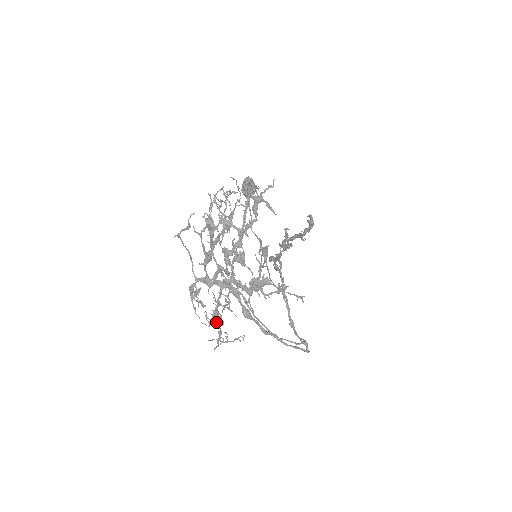
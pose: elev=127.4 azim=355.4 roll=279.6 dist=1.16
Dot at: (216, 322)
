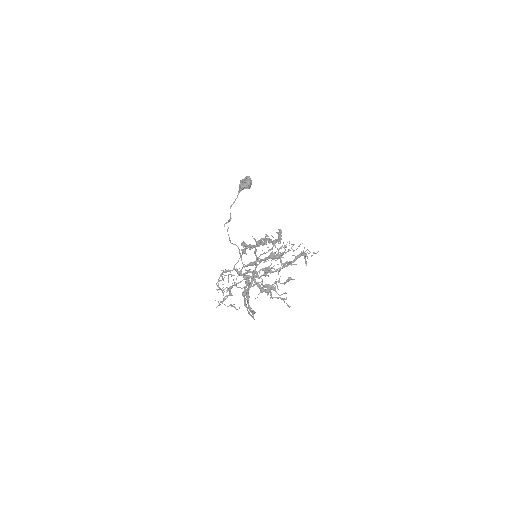
Dot at: (222, 290)
